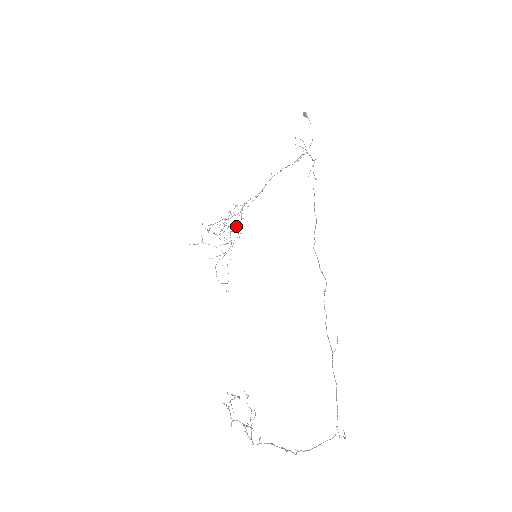
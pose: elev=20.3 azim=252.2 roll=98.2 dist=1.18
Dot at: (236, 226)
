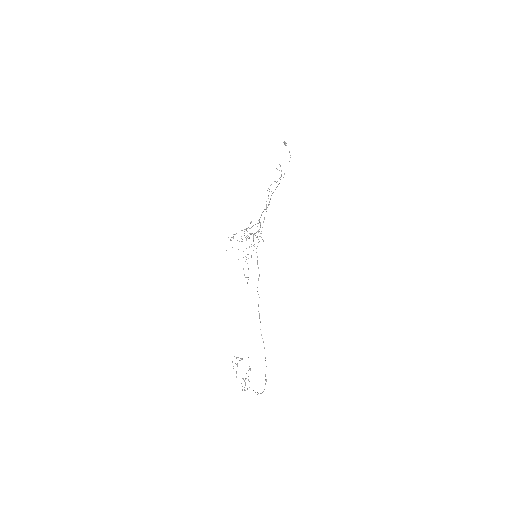
Dot at: occluded
